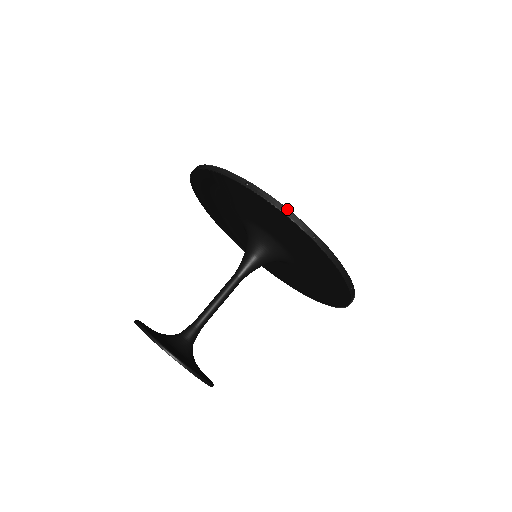
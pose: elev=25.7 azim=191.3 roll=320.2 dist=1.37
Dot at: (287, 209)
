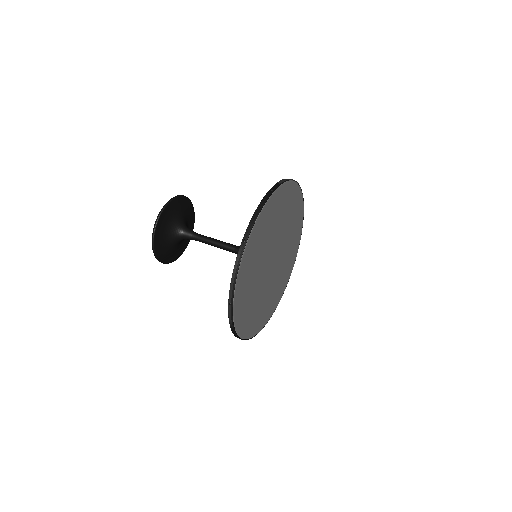
Dot at: (234, 329)
